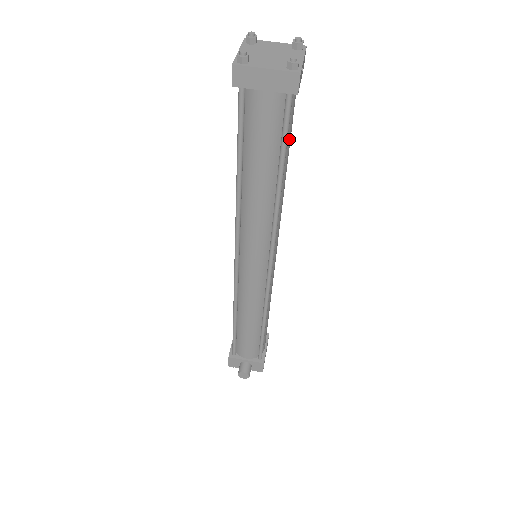
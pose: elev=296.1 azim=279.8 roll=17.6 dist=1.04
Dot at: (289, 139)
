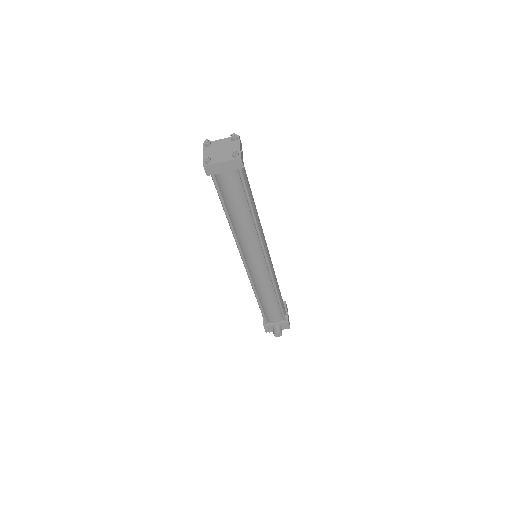
Dot at: (249, 187)
